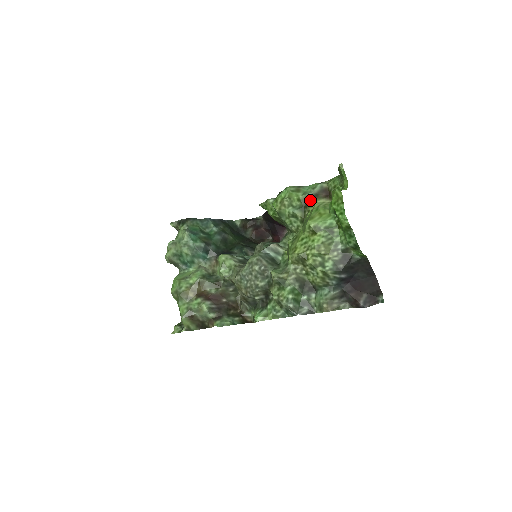
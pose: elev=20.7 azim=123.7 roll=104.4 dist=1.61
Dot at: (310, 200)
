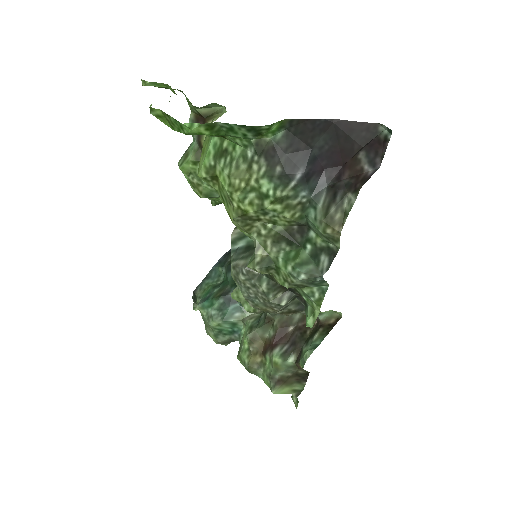
Dot at: (200, 148)
